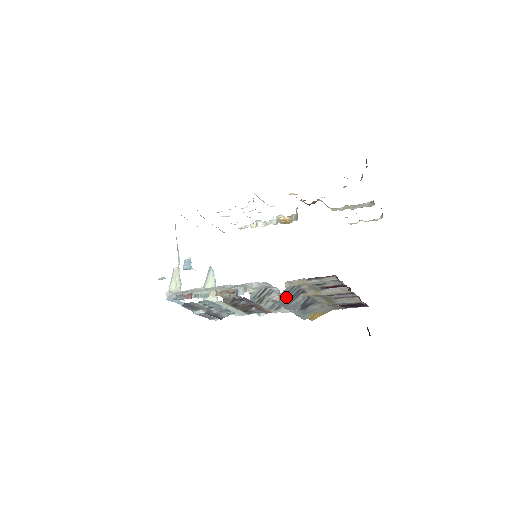
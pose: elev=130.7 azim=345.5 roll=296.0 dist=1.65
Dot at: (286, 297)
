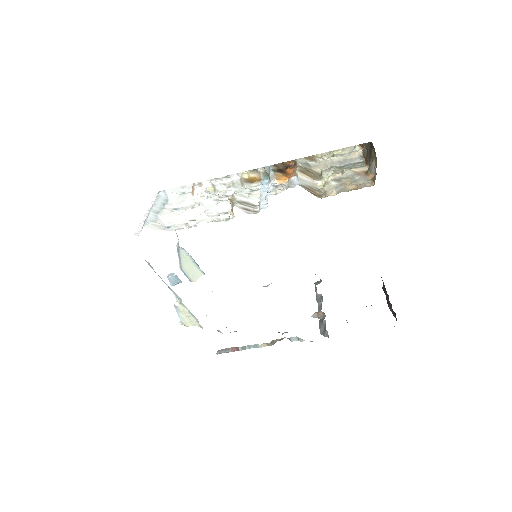
Dot at: occluded
